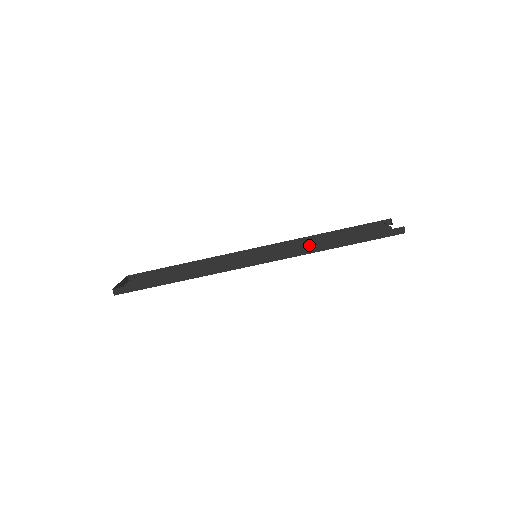
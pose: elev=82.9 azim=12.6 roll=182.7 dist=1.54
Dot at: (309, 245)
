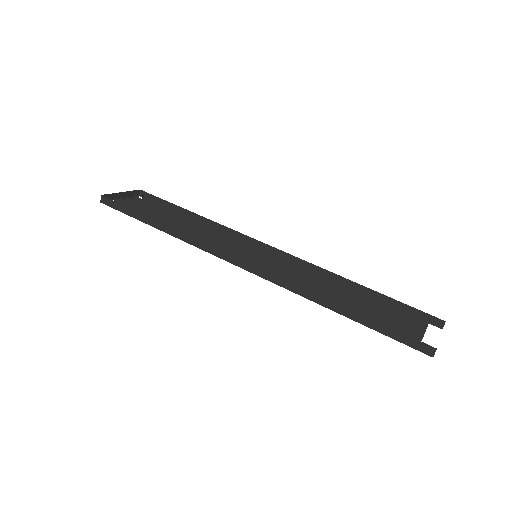
Dot at: (311, 286)
